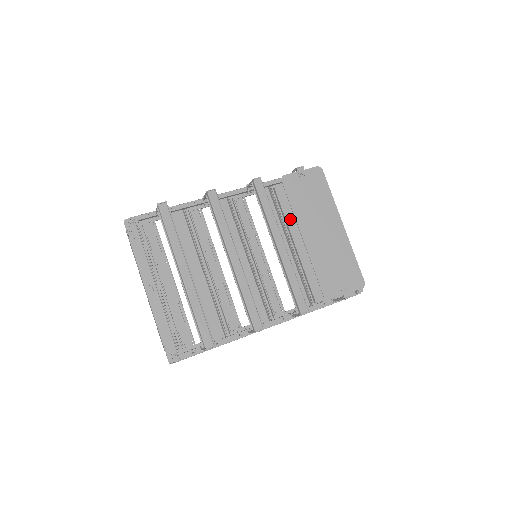
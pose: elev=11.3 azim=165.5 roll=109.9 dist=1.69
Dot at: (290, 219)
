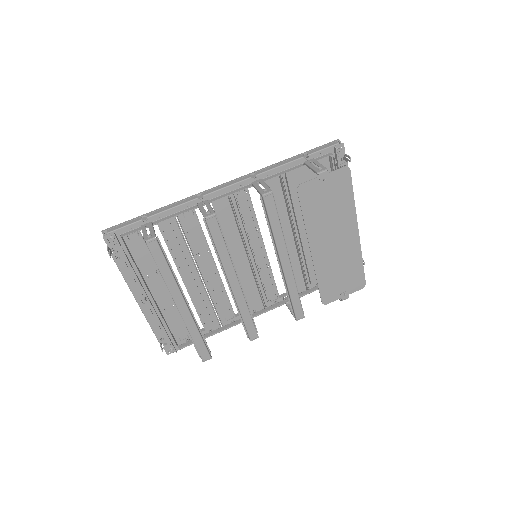
Dot at: (299, 207)
